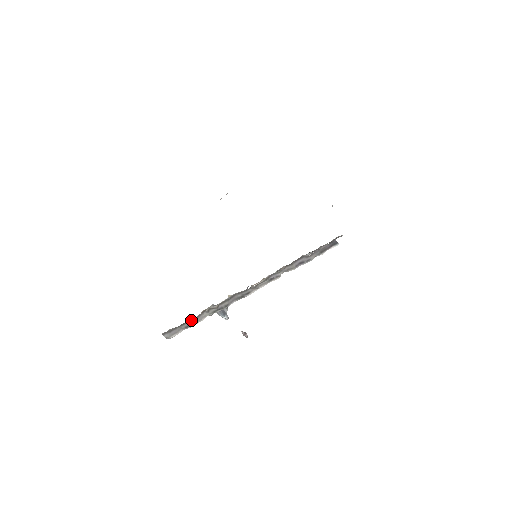
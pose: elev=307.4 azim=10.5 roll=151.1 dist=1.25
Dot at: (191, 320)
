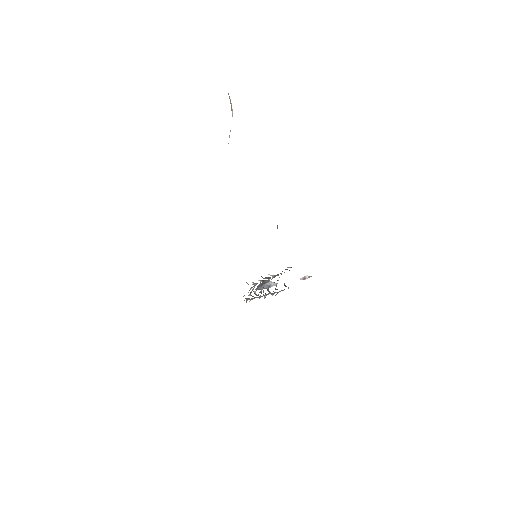
Dot at: occluded
